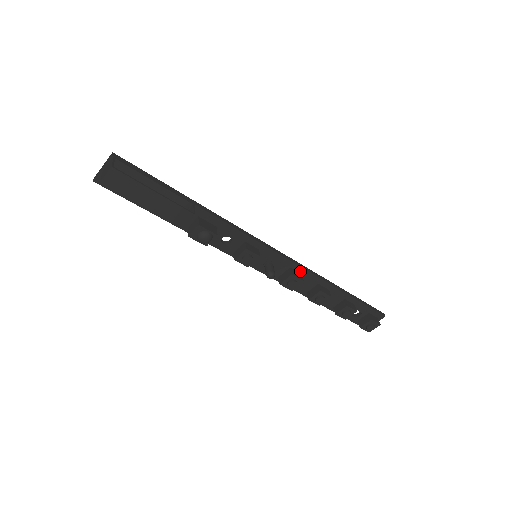
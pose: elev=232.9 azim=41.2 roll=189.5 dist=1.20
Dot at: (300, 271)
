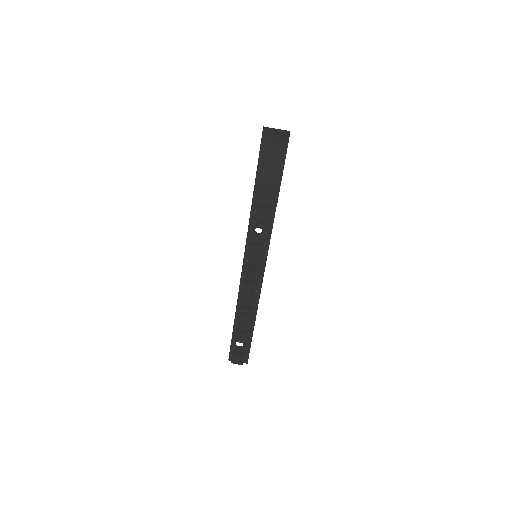
Dot at: (257, 289)
